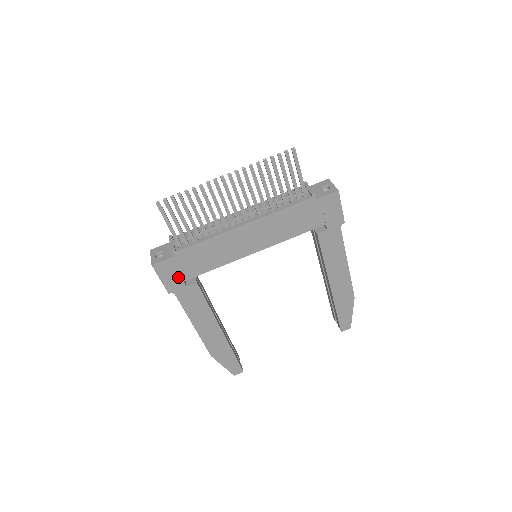
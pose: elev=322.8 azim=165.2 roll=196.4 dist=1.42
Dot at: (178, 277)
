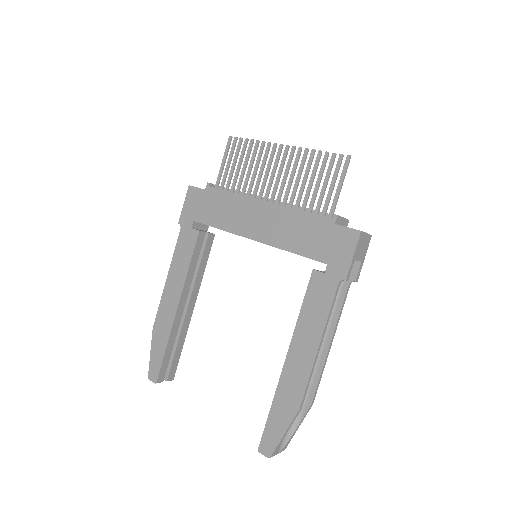
Dot at: (194, 213)
